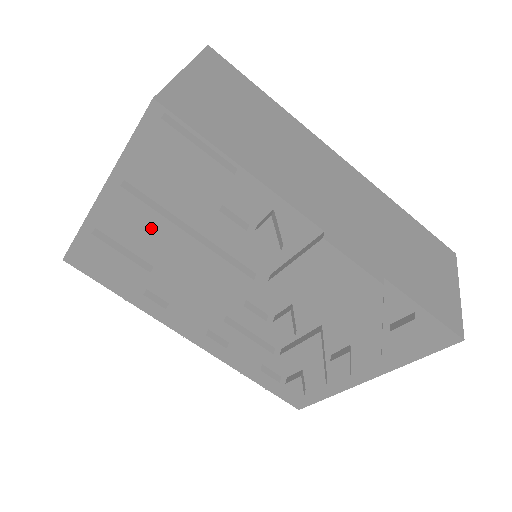
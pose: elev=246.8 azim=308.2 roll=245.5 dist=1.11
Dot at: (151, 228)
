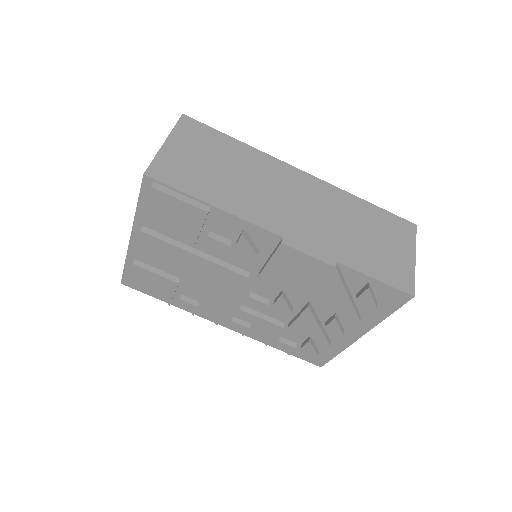
Dot at: (169, 254)
